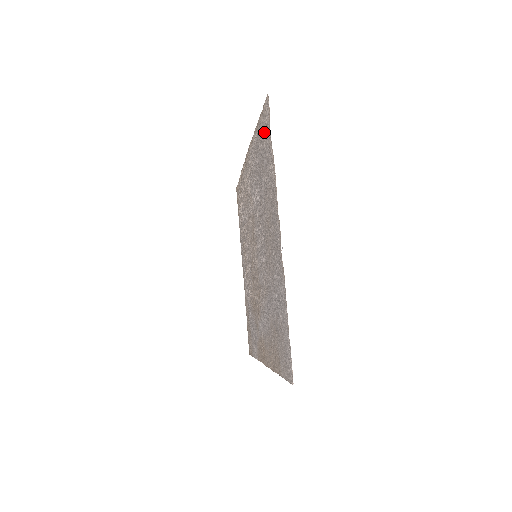
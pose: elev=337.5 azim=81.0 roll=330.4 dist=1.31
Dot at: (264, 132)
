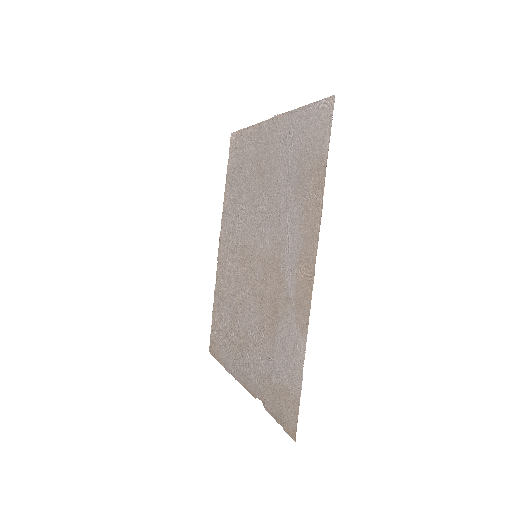
Dot at: (234, 157)
